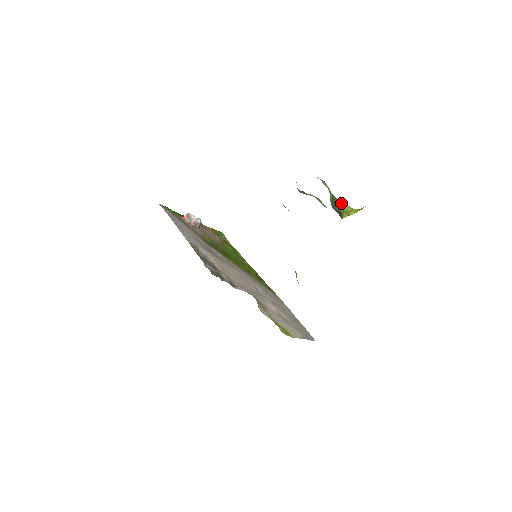
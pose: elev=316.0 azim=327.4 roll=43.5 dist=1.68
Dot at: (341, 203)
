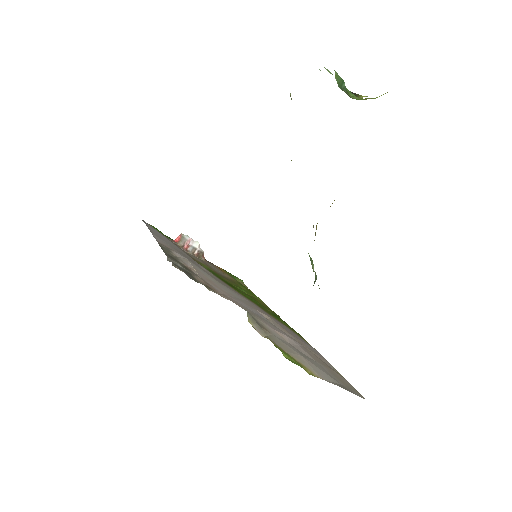
Dot at: (361, 98)
